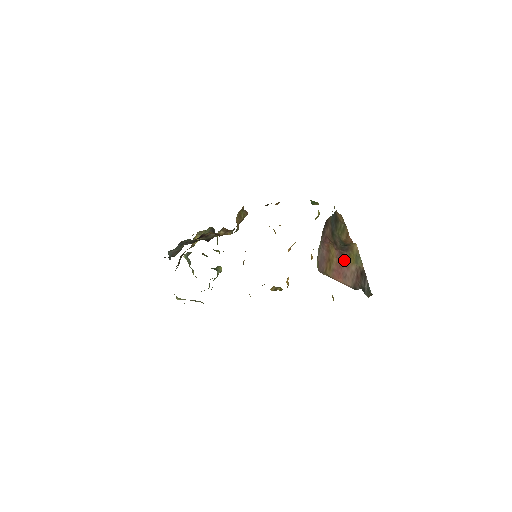
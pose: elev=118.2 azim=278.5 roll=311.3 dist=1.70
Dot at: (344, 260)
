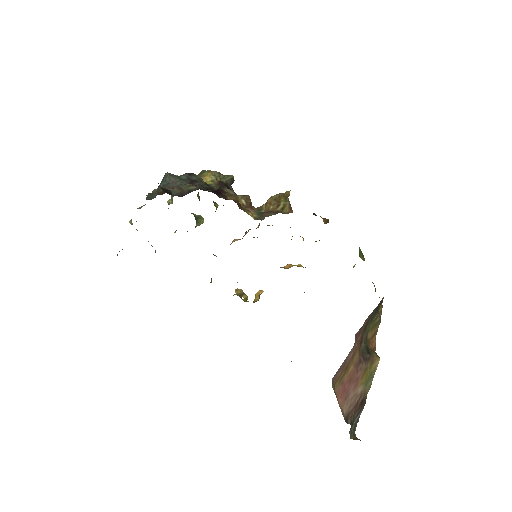
Dot at: (358, 373)
